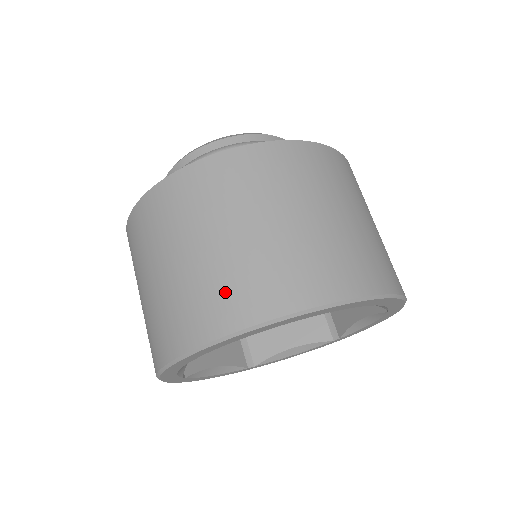
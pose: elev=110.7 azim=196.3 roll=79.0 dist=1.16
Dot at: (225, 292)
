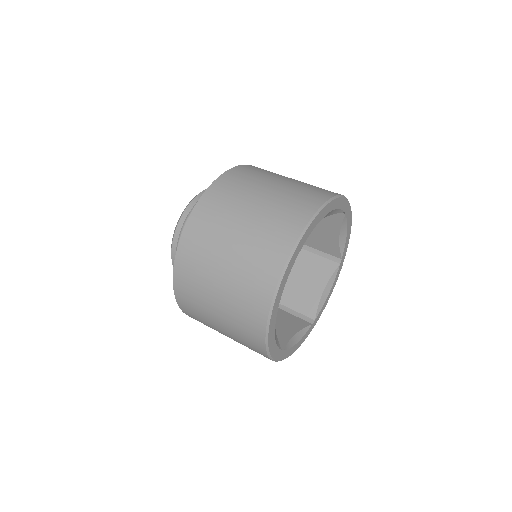
Dot at: (258, 265)
